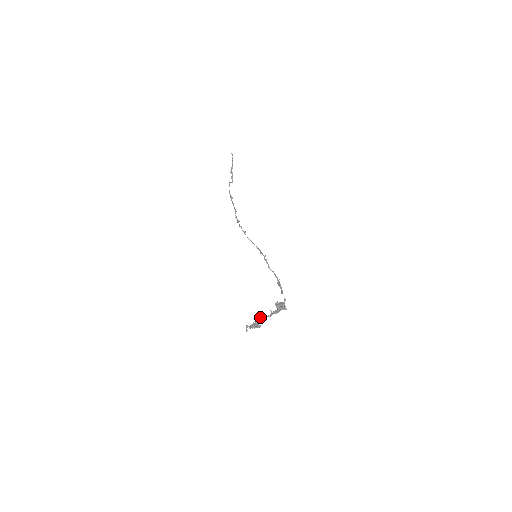
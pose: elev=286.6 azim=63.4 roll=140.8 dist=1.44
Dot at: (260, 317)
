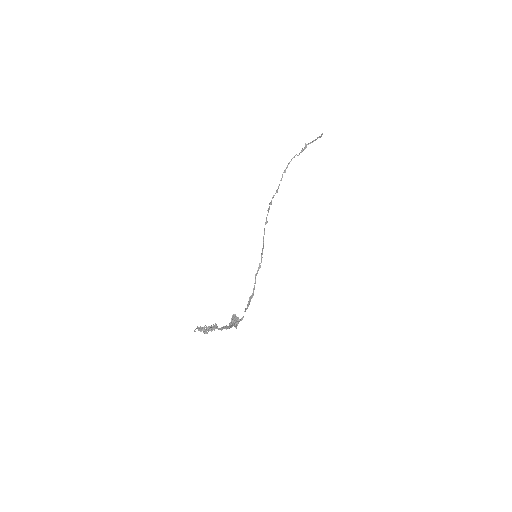
Dot at: (213, 326)
